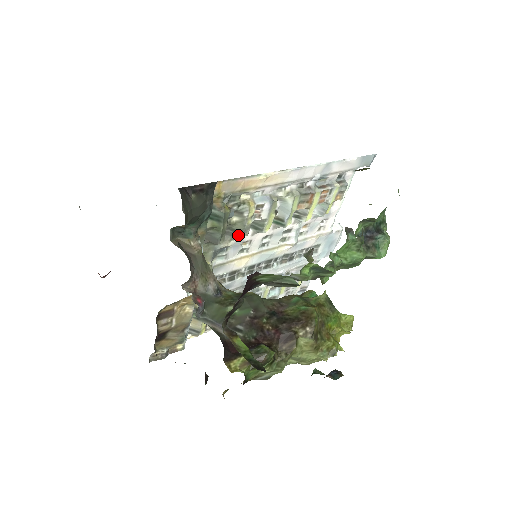
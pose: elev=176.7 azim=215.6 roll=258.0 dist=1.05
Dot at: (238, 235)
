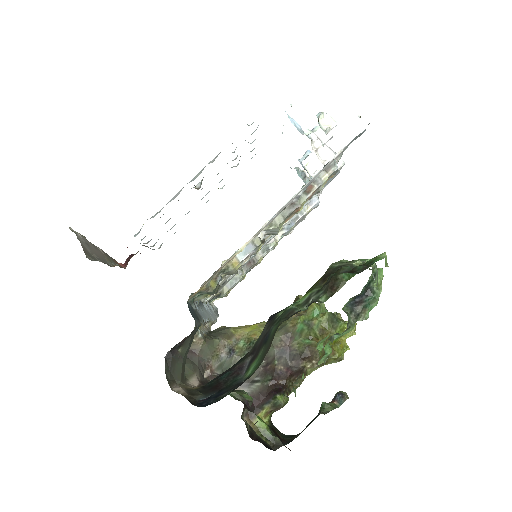
Dot at: (232, 274)
